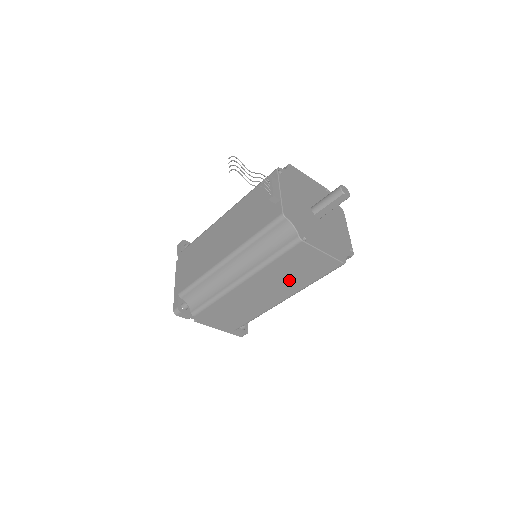
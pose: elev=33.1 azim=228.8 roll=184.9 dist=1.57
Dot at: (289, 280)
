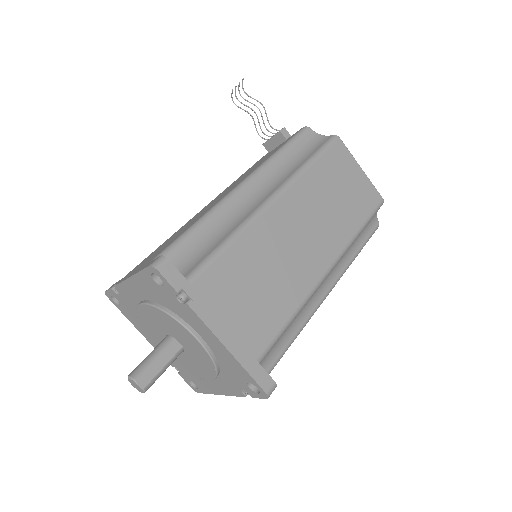
Dot at: (332, 214)
